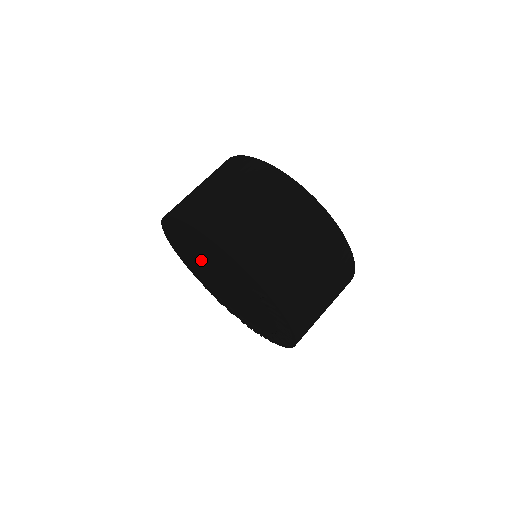
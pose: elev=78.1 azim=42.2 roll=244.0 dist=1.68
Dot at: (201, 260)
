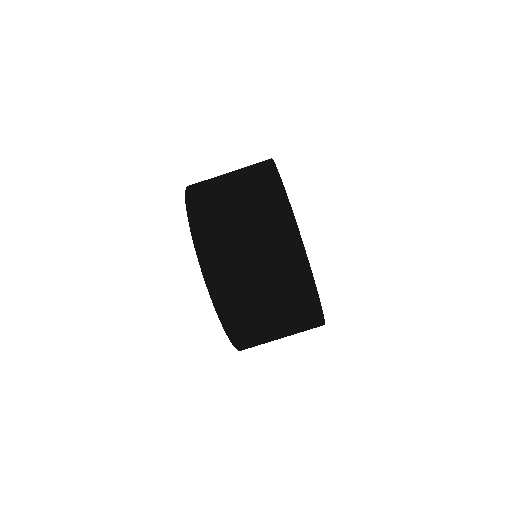
Dot at: occluded
